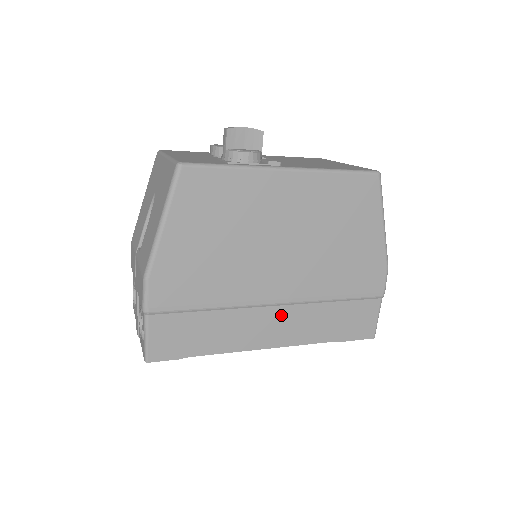
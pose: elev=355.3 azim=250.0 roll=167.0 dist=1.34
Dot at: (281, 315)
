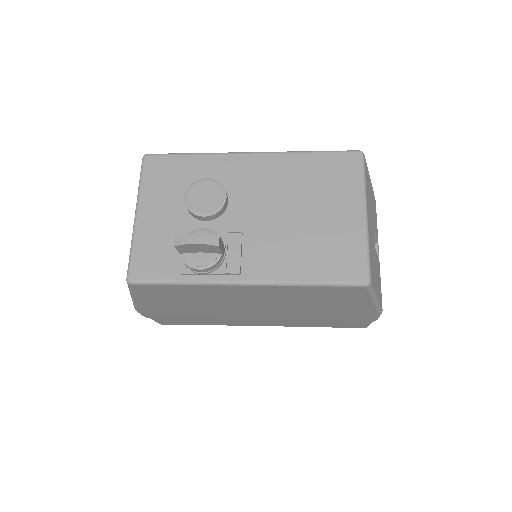
Dot at: (265, 321)
